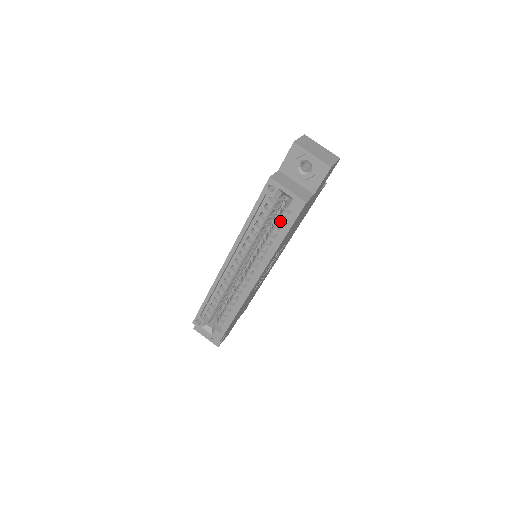
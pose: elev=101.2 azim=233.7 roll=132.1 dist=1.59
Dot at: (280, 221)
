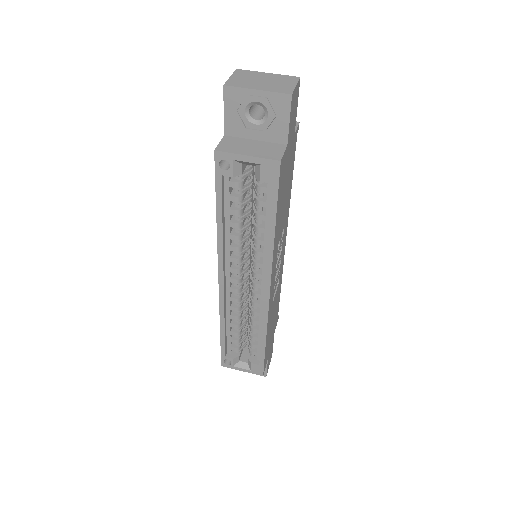
Dot at: (259, 202)
